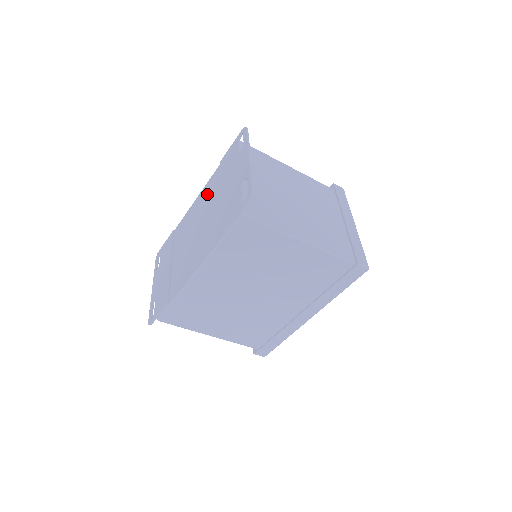
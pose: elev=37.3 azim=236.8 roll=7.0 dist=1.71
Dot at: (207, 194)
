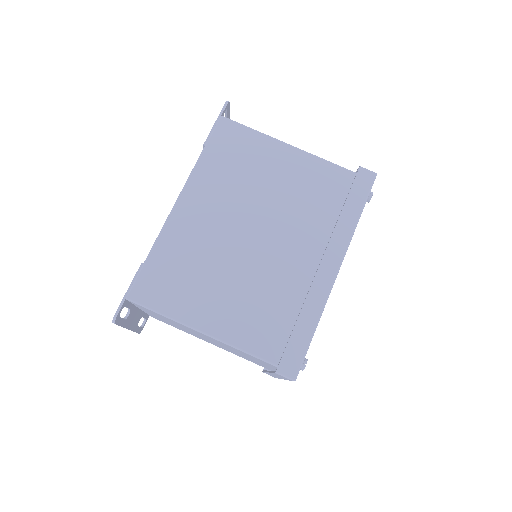
Dot at: occluded
